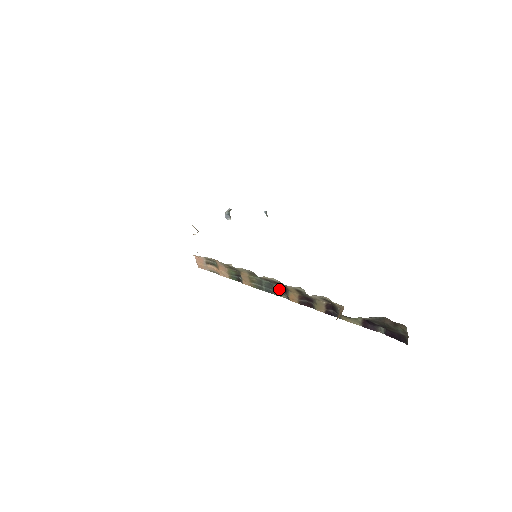
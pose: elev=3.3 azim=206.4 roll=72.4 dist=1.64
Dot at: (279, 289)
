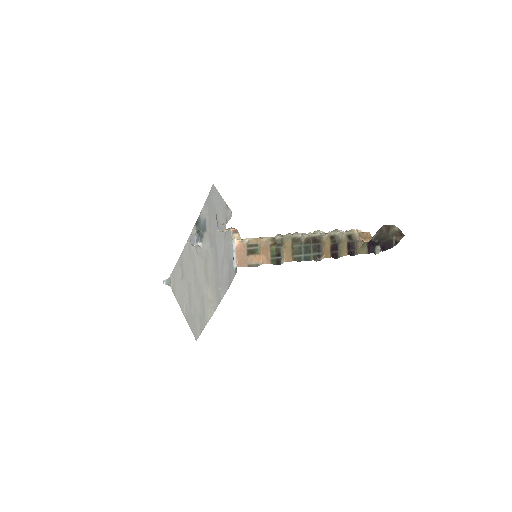
Dot at: (315, 249)
